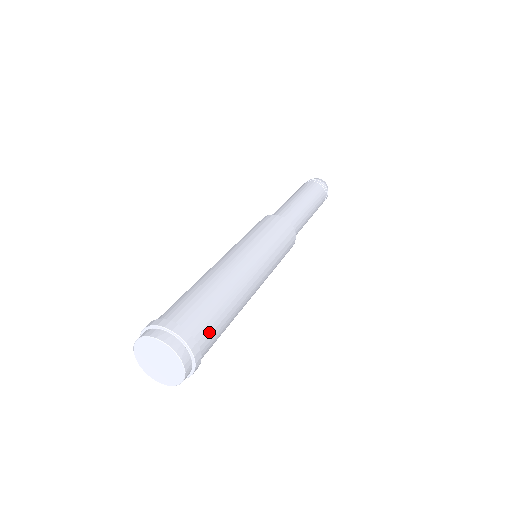
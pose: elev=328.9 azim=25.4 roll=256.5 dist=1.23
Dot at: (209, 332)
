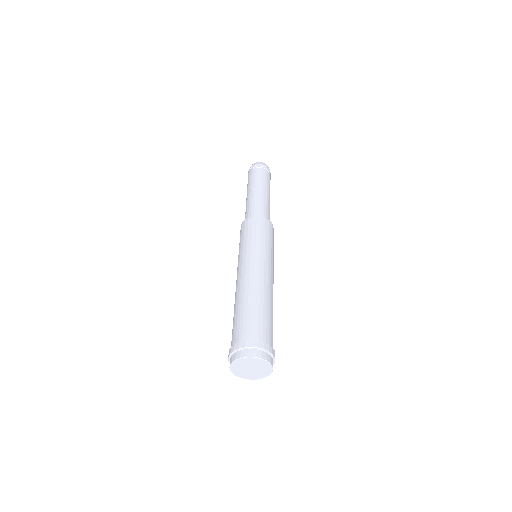
Dot at: (261, 328)
